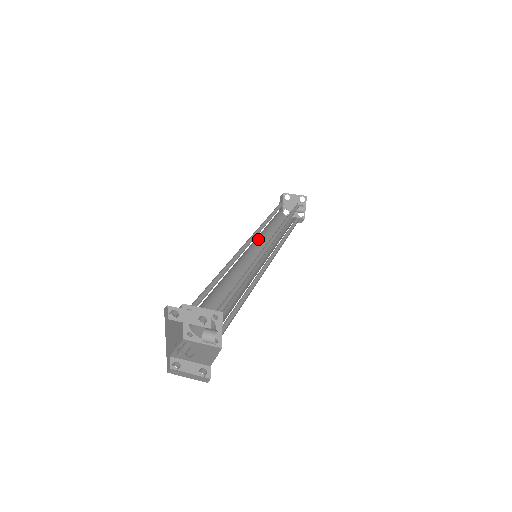
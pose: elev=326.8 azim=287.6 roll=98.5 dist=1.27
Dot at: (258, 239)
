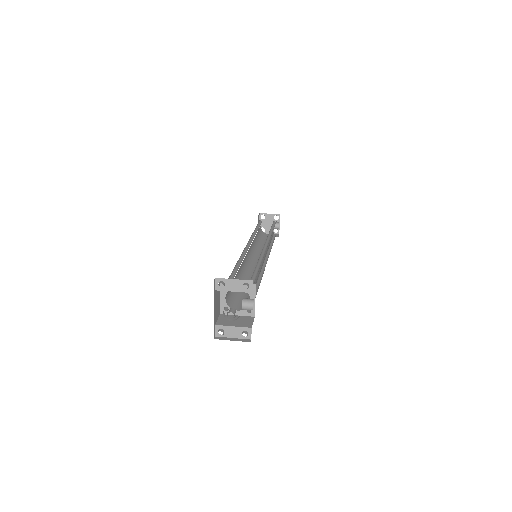
Dot at: (251, 246)
